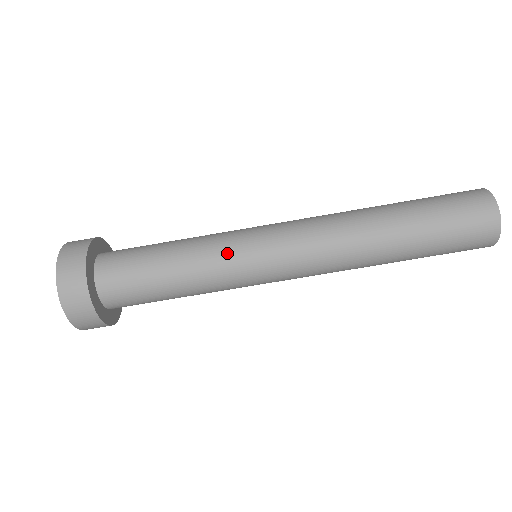
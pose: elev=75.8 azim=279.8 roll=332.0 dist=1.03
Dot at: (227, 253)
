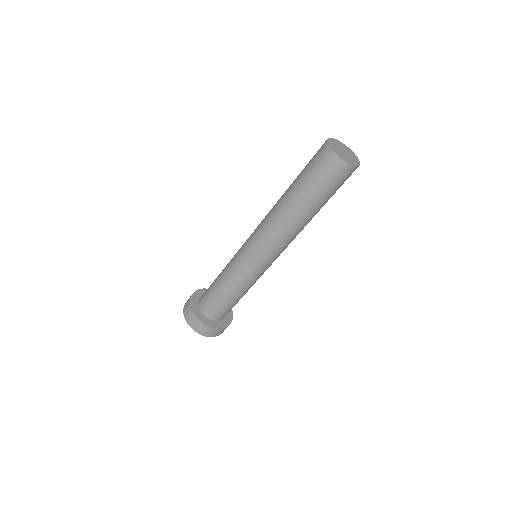
Dot at: (247, 277)
